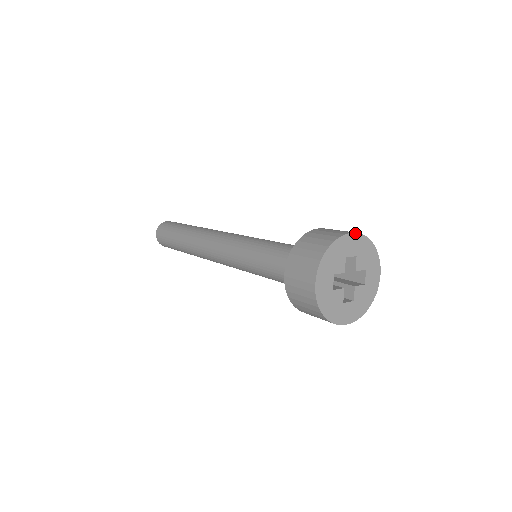
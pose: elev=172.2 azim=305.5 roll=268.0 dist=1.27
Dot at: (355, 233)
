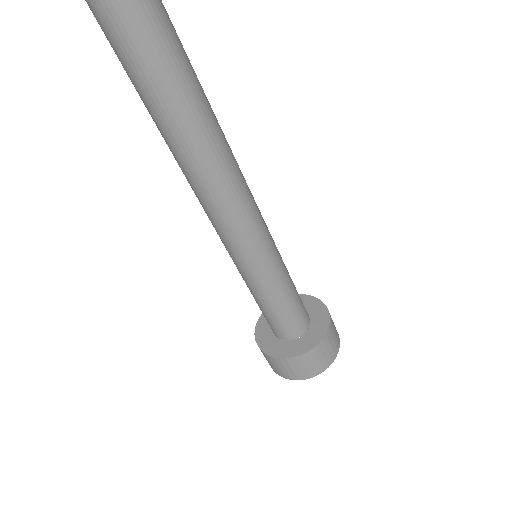
Dot at: occluded
